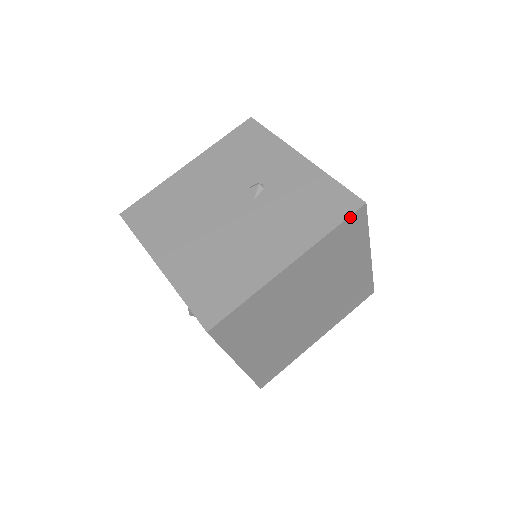
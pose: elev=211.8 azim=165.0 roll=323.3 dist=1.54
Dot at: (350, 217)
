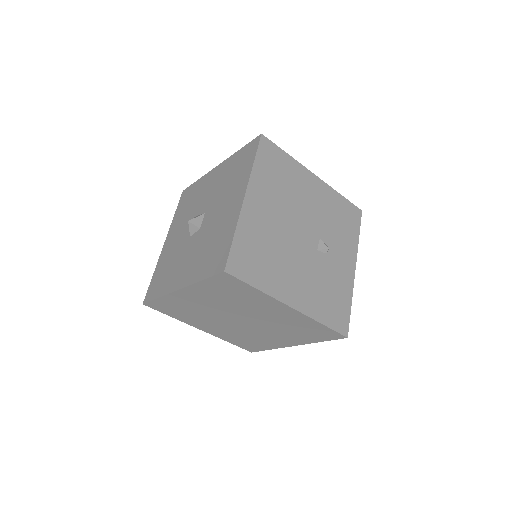
Dot at: (335, 332)
